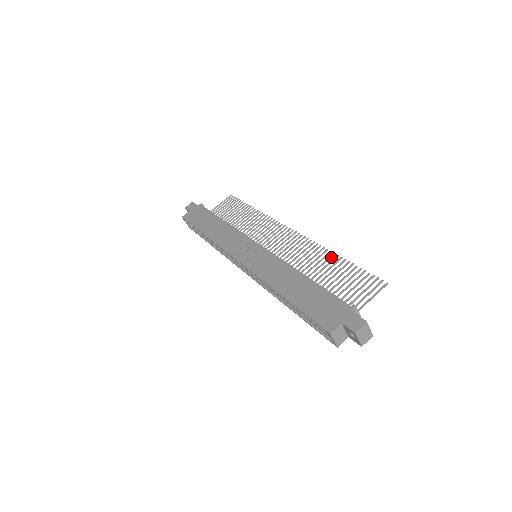
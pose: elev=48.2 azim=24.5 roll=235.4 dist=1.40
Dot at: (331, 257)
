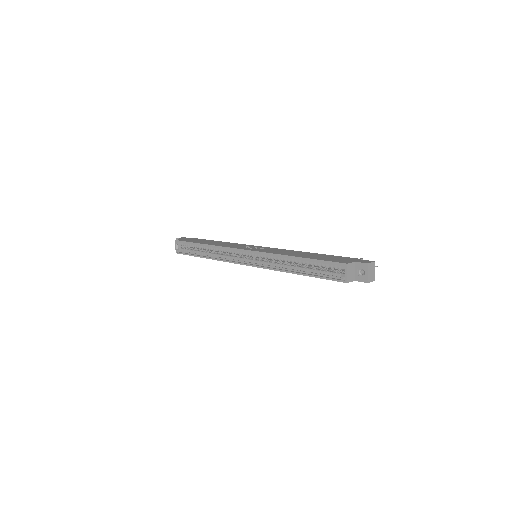
Dot at: occluded
